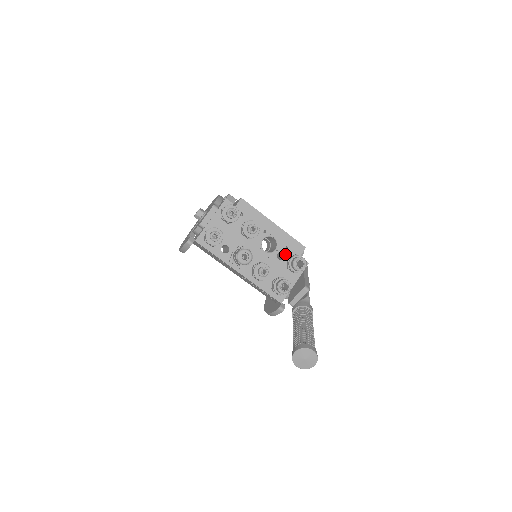
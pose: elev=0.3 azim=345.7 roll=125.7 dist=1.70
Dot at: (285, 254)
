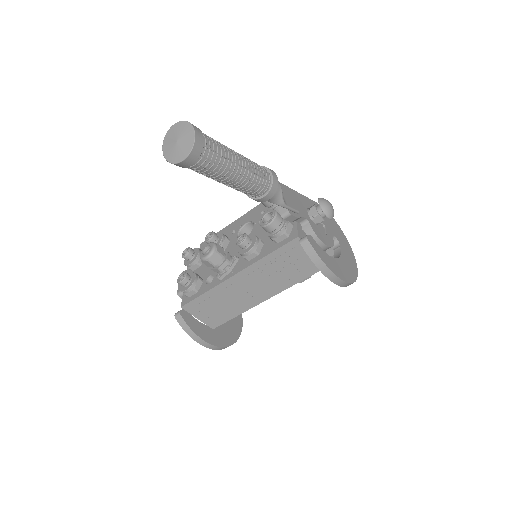
Dot at: occluded
